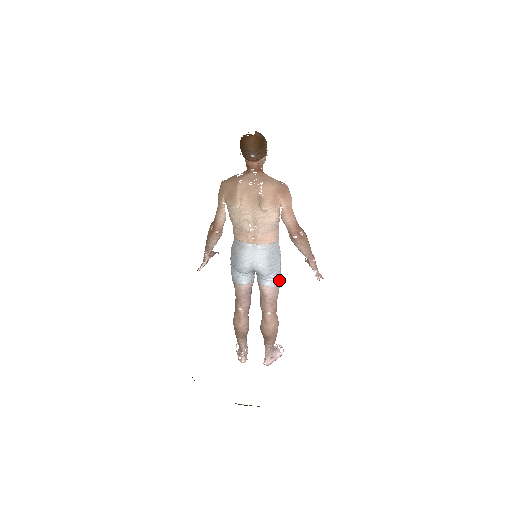
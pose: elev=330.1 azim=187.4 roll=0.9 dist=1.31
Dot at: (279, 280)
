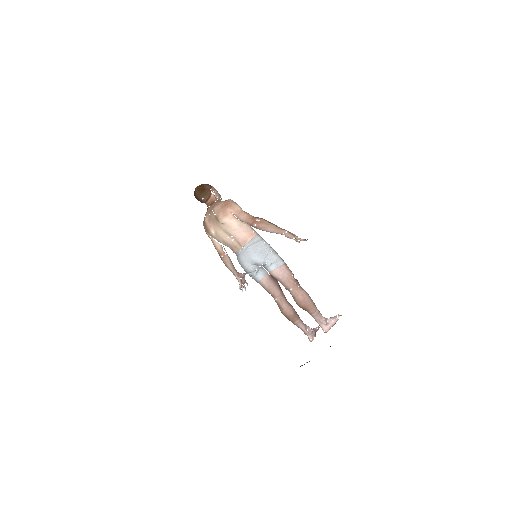
Dot at: (279, 261)
